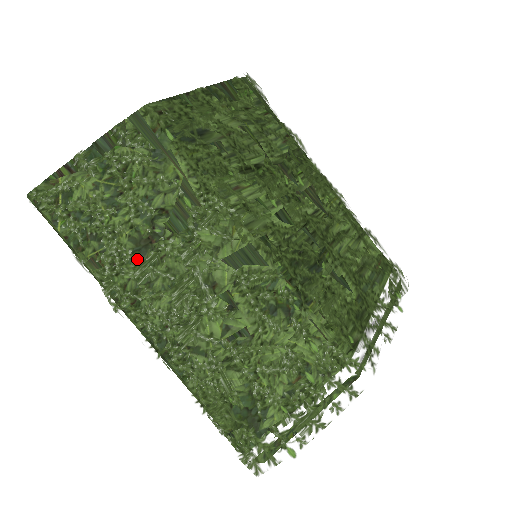
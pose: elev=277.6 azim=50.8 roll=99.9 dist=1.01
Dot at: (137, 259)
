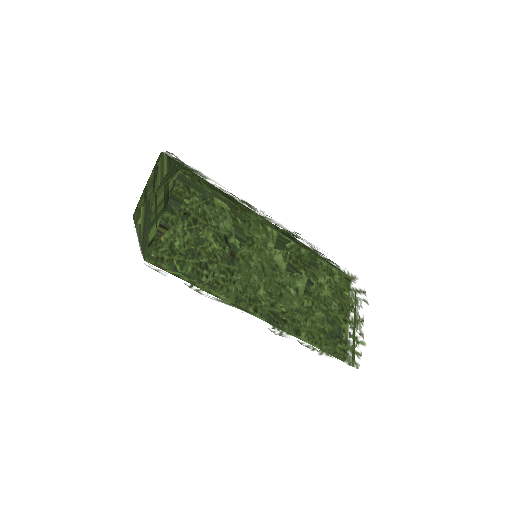
Dot at: (238, 268)
